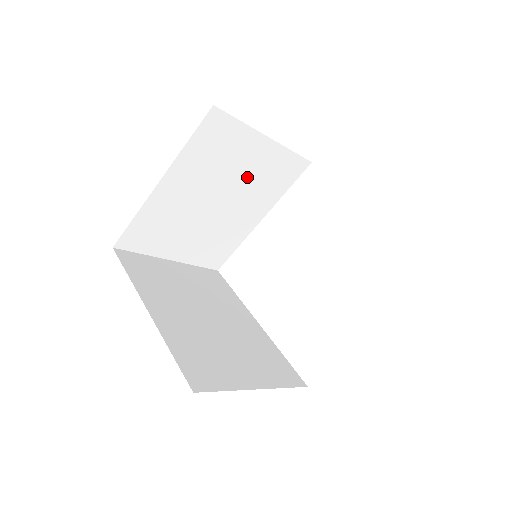
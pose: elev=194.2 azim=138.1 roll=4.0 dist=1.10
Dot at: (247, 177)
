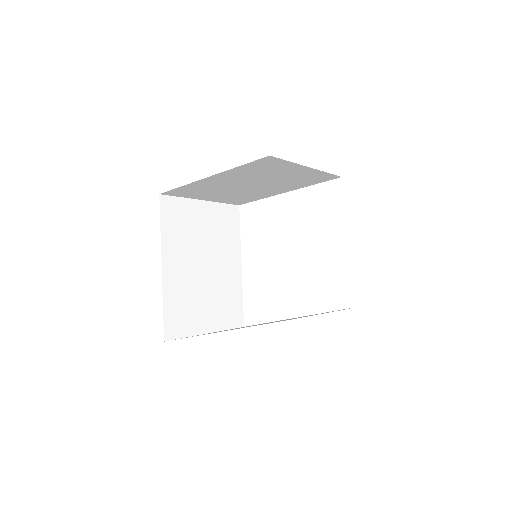
Dot at: (210, 236)
